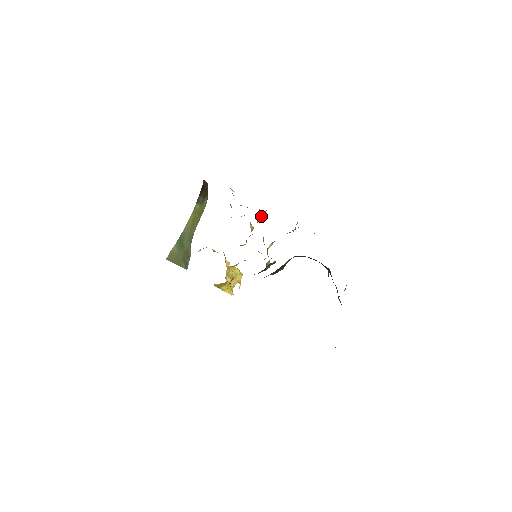
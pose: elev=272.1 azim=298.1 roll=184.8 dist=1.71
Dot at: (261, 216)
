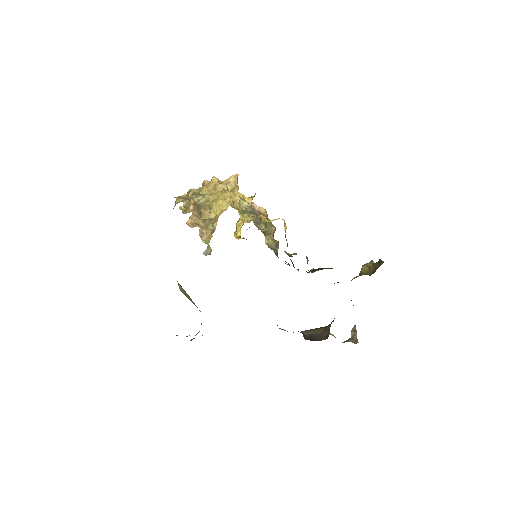
Dot at: (239, 200)
